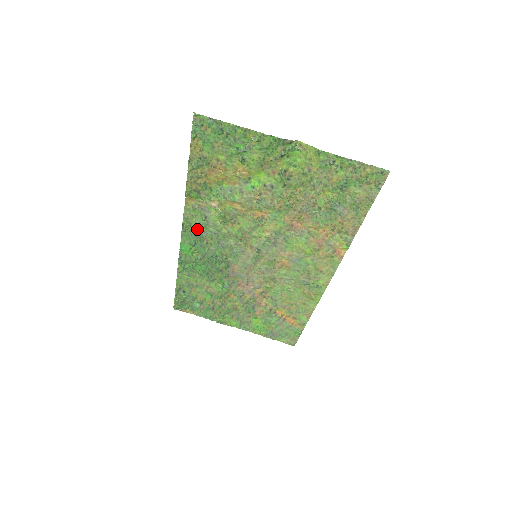
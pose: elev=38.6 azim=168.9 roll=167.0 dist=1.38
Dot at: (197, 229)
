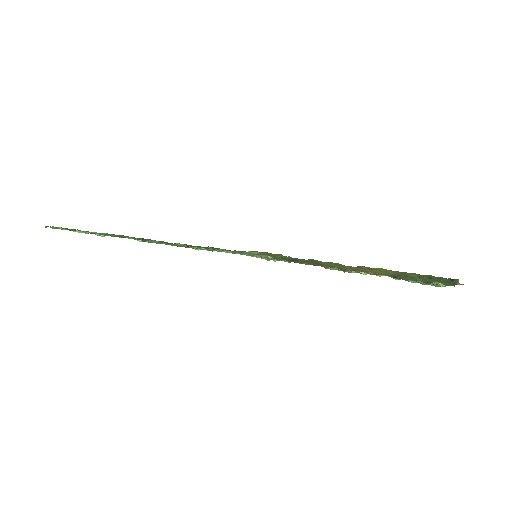
Dot at: (226, 251)
